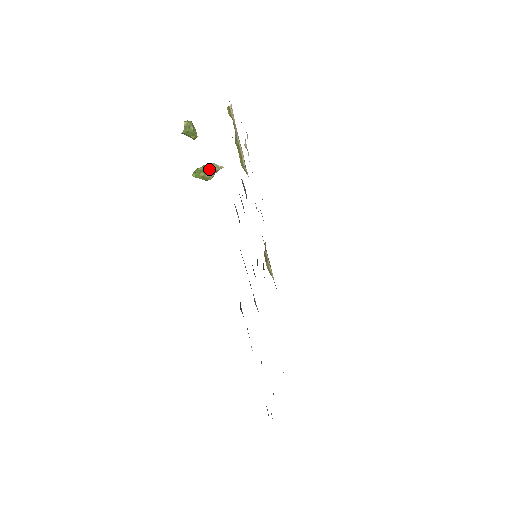
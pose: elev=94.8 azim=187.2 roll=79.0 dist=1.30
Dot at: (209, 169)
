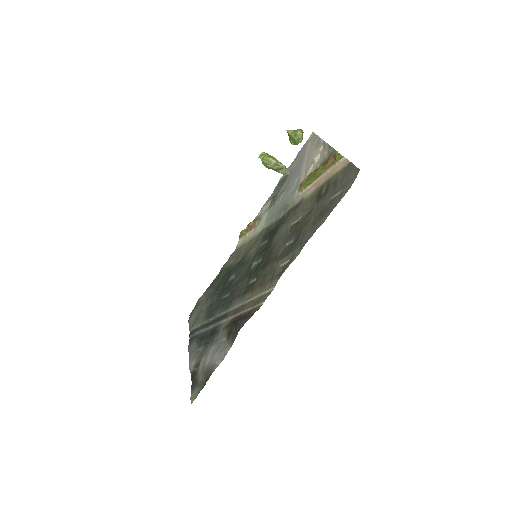
Dot at: (278, 168)
